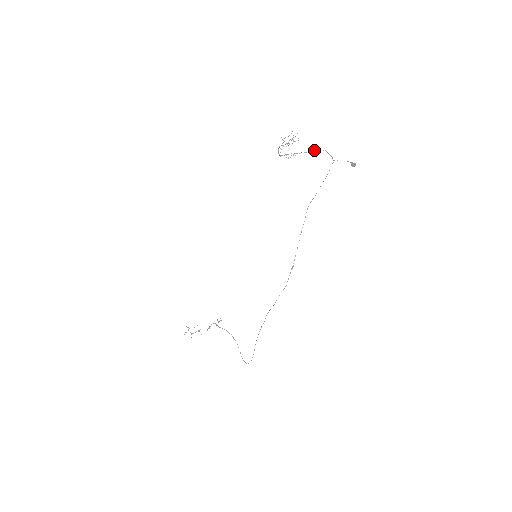
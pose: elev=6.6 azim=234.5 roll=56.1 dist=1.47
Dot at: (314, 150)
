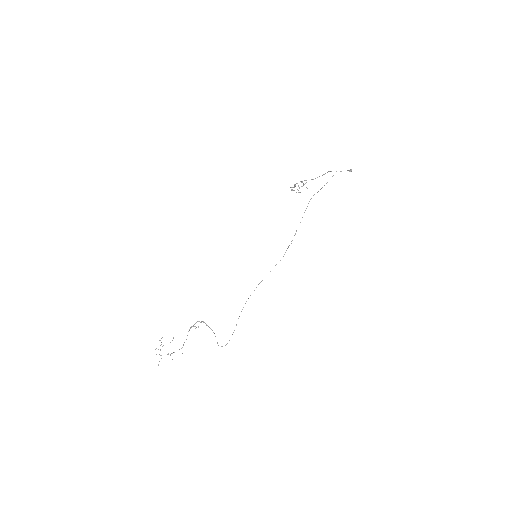
Dot at: (319, 176)
